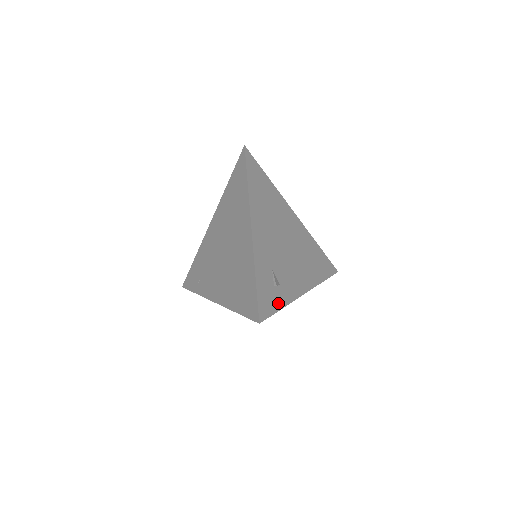
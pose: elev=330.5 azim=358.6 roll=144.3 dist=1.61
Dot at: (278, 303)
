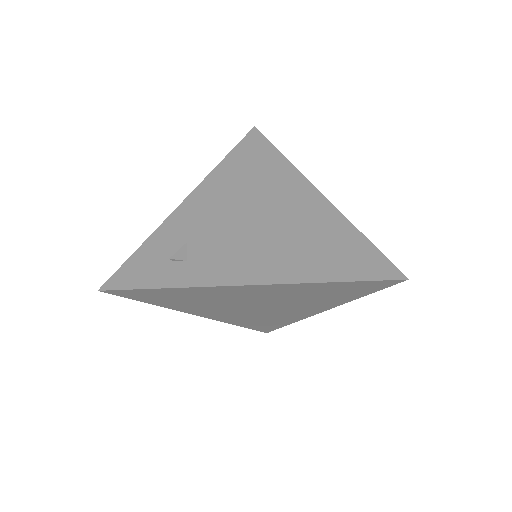
Dot at: (161, 280)
